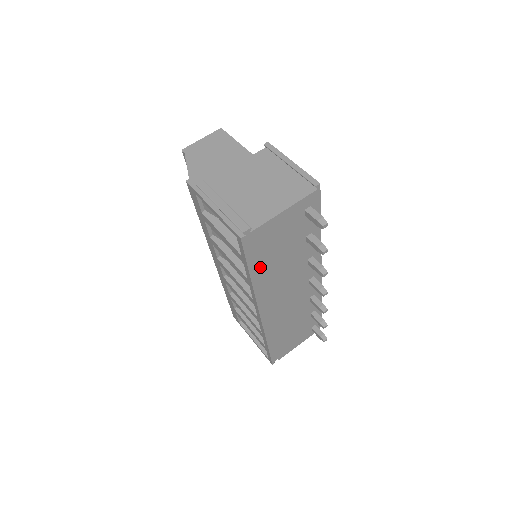
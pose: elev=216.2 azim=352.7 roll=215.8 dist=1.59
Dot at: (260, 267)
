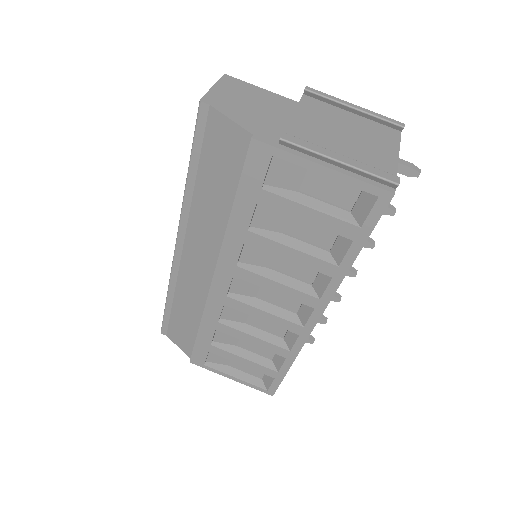
Dot at: occluded
